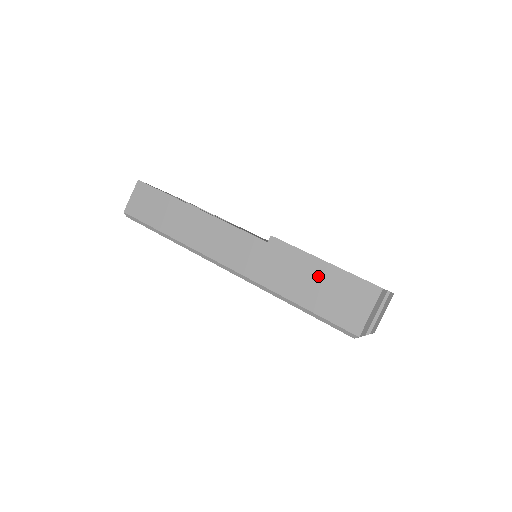
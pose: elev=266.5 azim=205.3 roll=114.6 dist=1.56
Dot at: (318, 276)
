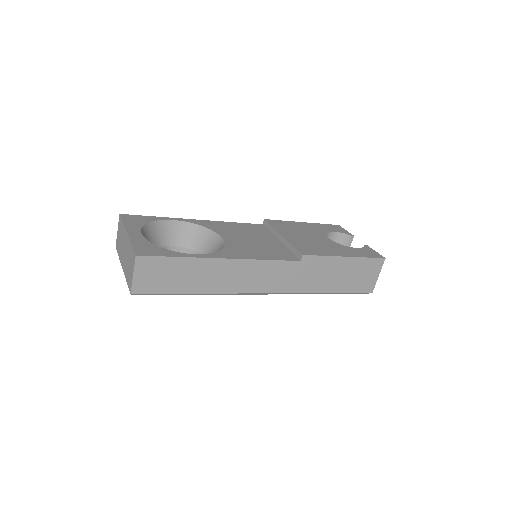
Dot at: (343, 269)
